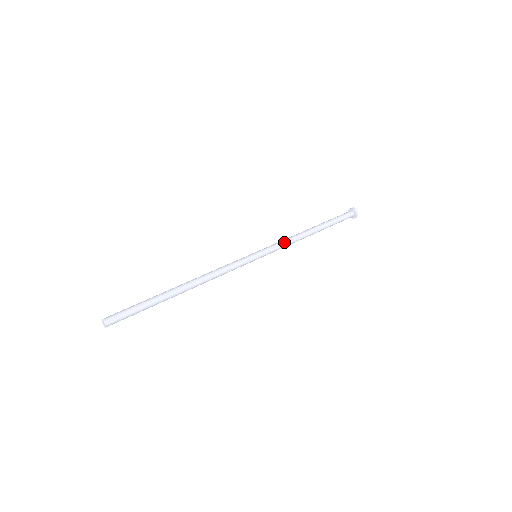
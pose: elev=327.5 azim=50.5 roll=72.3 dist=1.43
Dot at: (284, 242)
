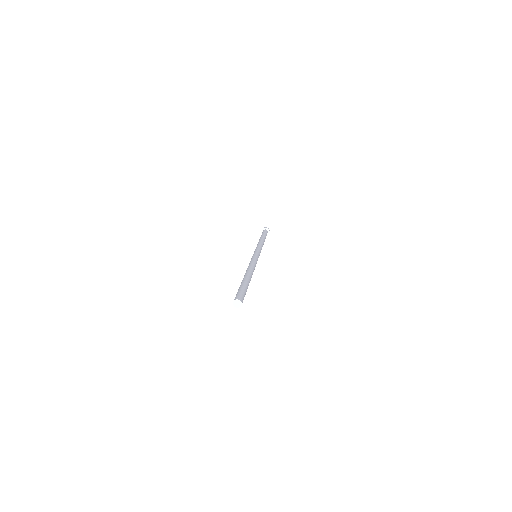
Dot at: (261, 247)
